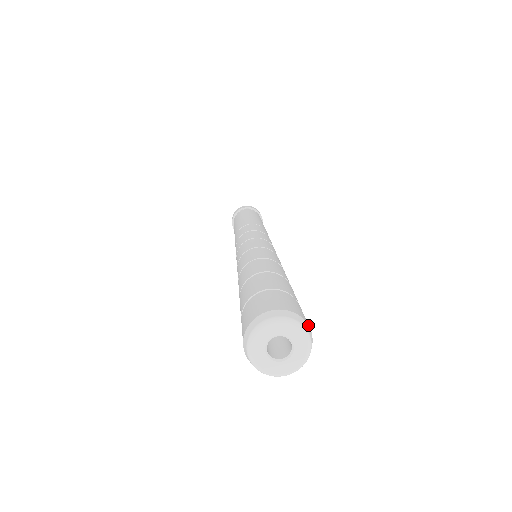
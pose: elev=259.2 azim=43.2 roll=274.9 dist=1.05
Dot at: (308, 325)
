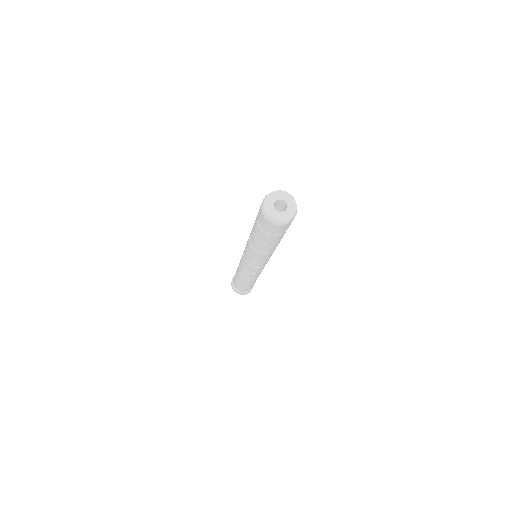
Dot at: occluded
